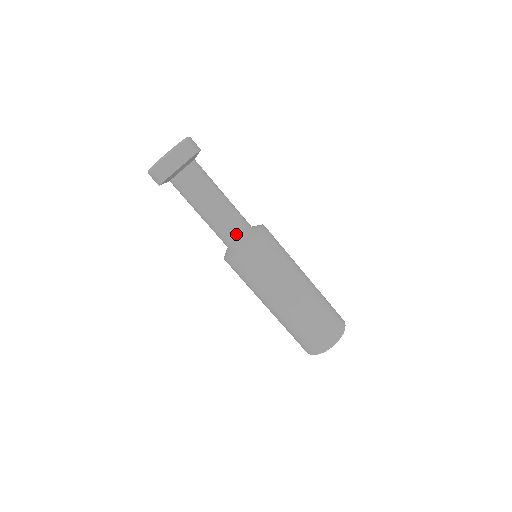
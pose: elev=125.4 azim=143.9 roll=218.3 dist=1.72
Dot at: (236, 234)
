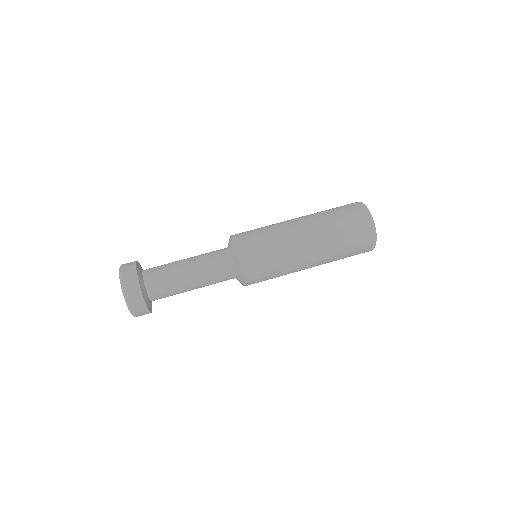
Dot at: (224, 263)
